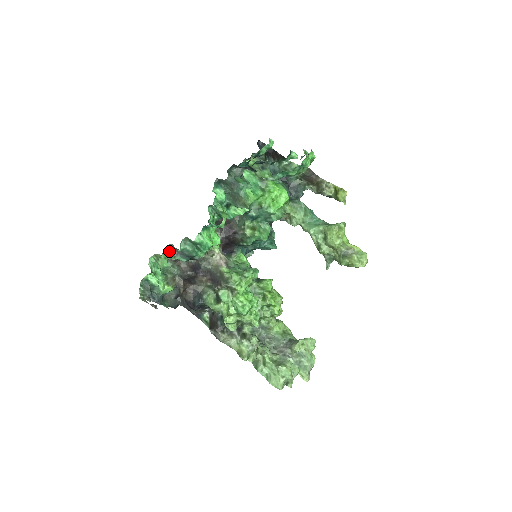
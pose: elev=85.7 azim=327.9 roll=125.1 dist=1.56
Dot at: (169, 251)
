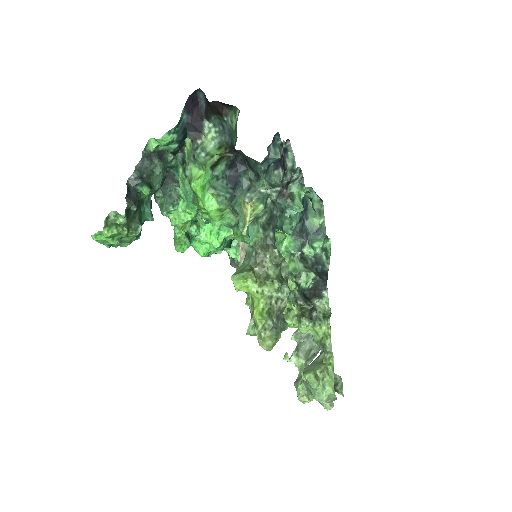
Dot at: occluded
